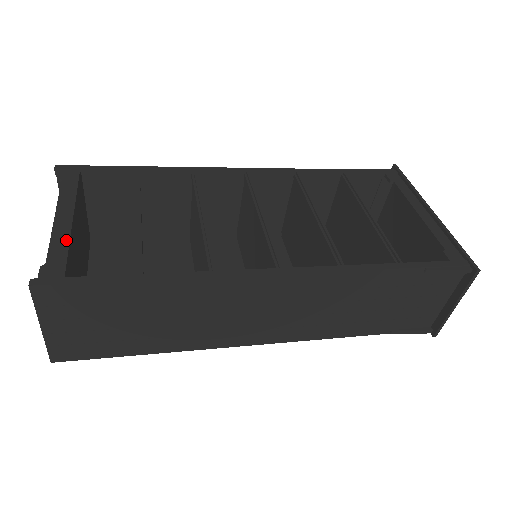
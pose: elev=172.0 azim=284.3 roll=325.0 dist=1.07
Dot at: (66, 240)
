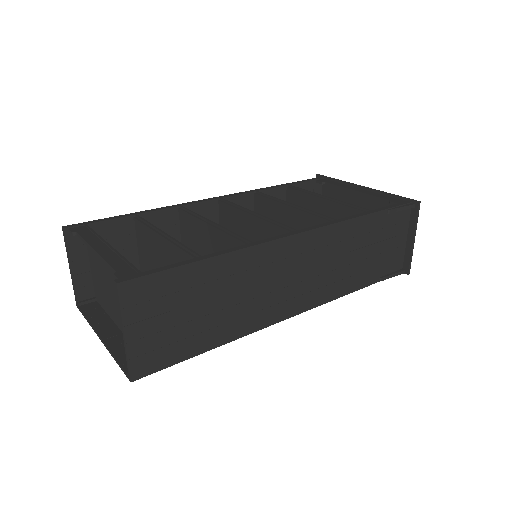
Dot at: (119, 257)
